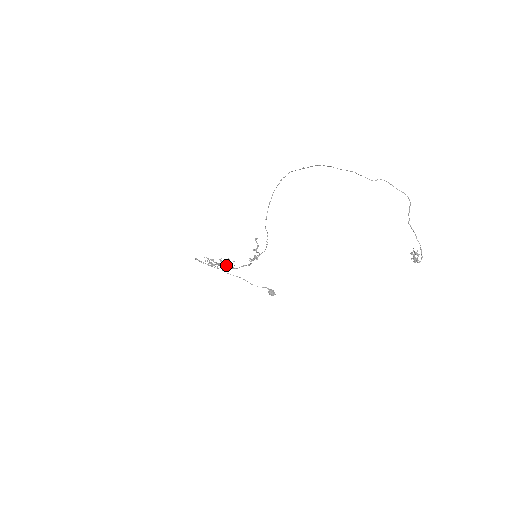
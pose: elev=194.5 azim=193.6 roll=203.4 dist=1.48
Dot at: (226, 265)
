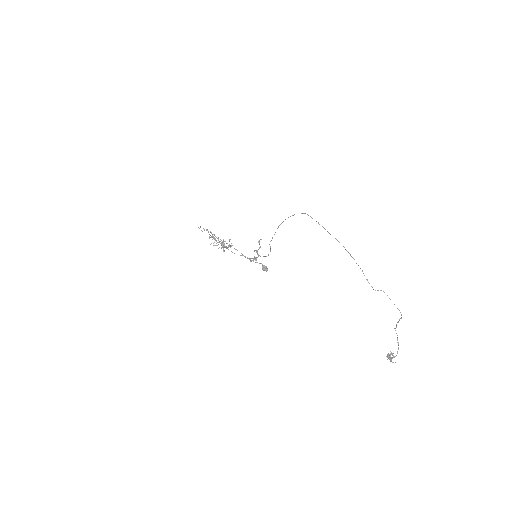
Dot at: occluded
